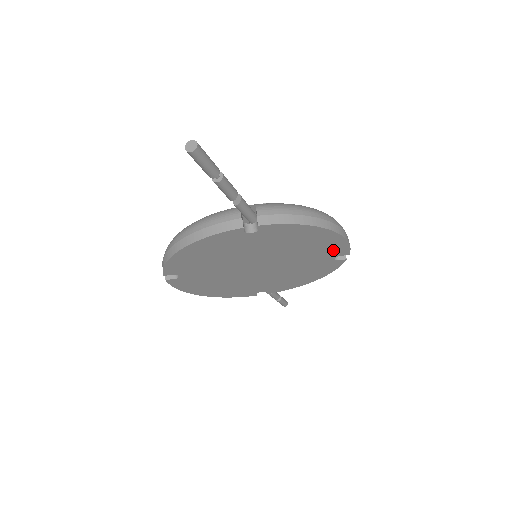
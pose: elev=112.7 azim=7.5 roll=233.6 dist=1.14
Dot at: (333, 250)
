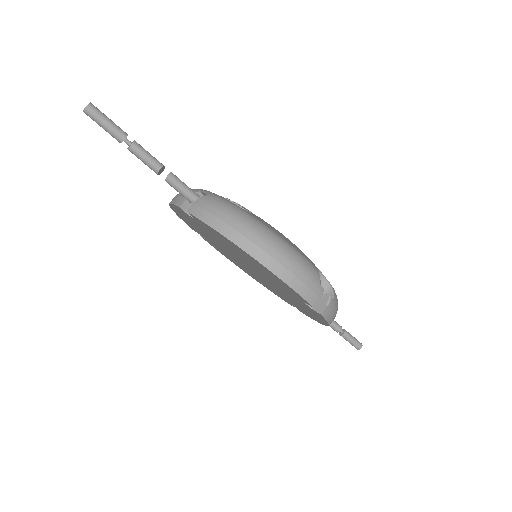
Dot at: (289, 289)
